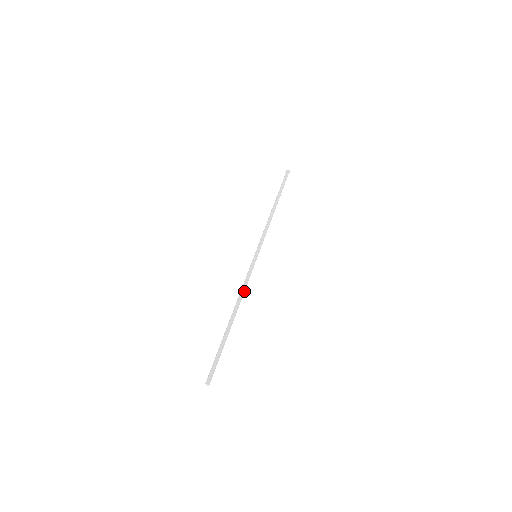
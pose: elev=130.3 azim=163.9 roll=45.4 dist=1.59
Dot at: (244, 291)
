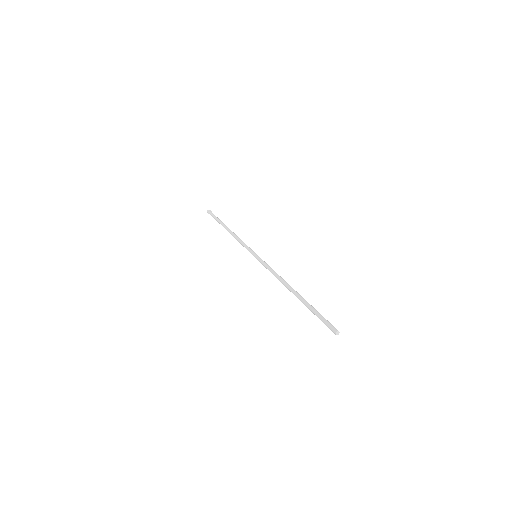
Dot at: (278, 275)
